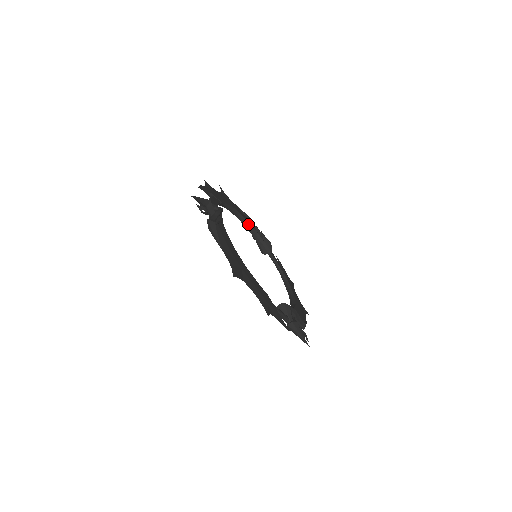
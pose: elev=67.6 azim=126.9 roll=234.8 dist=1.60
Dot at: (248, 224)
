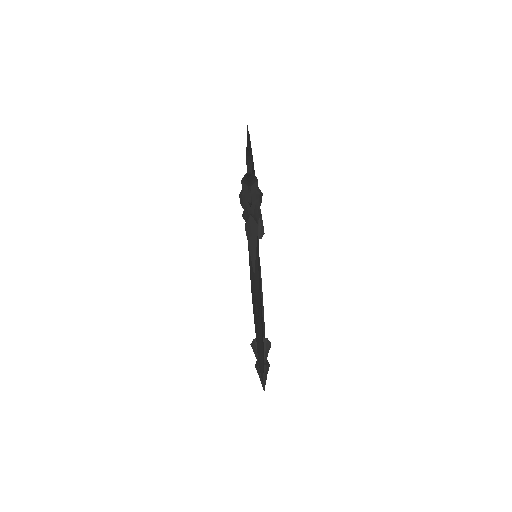
Dot at: occluded
